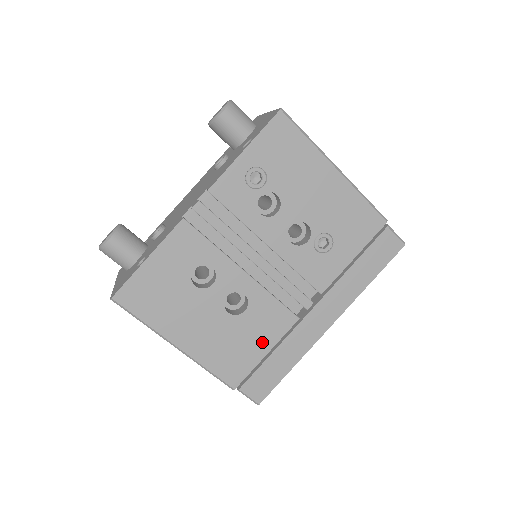
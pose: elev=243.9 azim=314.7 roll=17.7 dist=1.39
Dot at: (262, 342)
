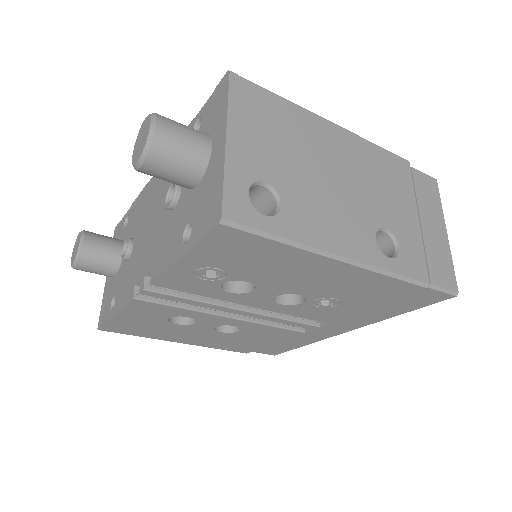
Dot at: (265, 341)
